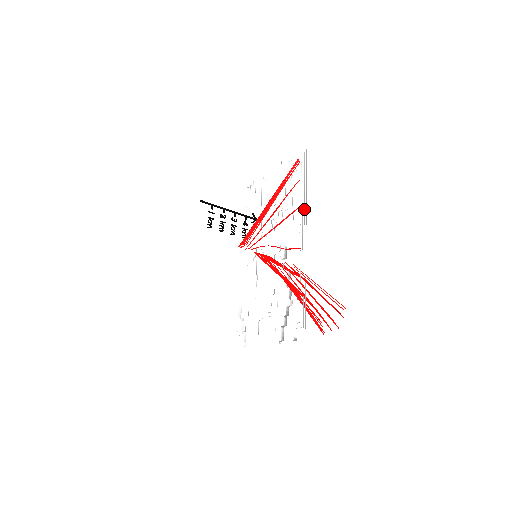
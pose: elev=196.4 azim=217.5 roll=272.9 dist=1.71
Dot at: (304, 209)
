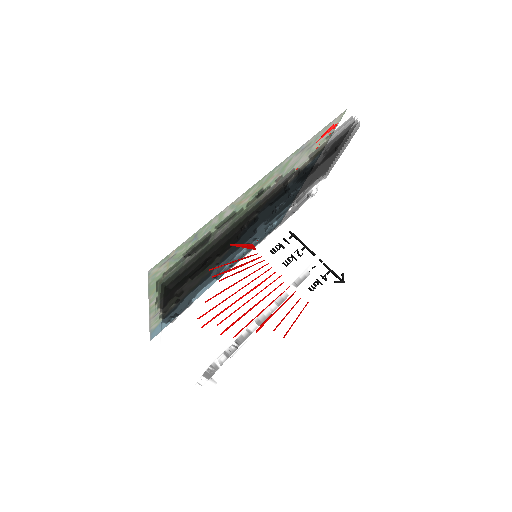
Dot at: (299, 172)
